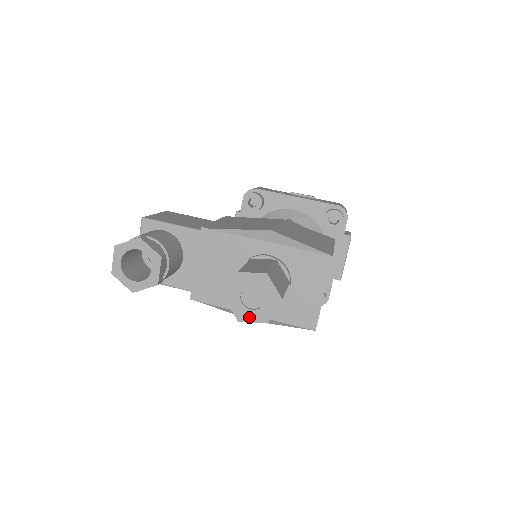
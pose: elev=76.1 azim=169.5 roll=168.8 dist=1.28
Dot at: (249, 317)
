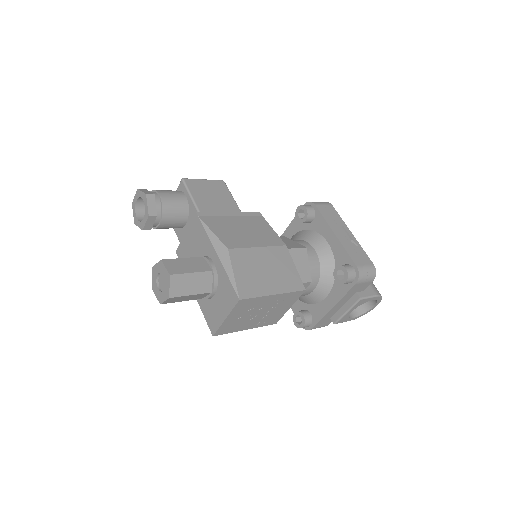
Dot at: (156, 292)
